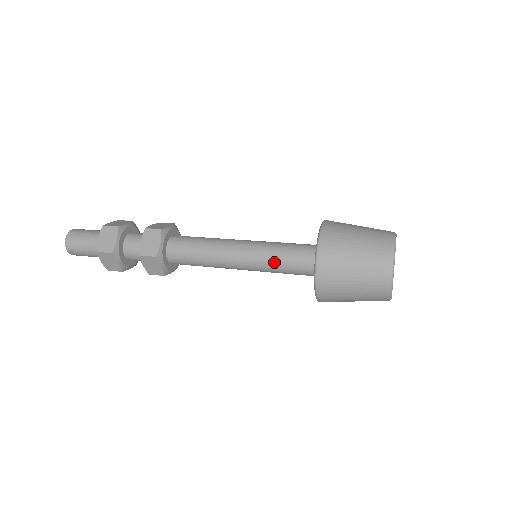
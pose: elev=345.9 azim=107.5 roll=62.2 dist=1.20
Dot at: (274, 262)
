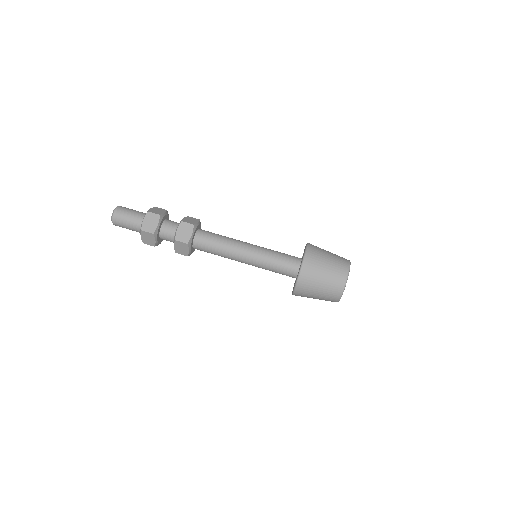
Dot at: (269, 264)
